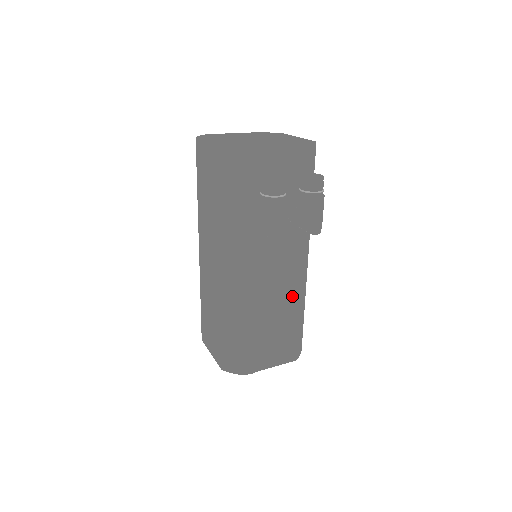
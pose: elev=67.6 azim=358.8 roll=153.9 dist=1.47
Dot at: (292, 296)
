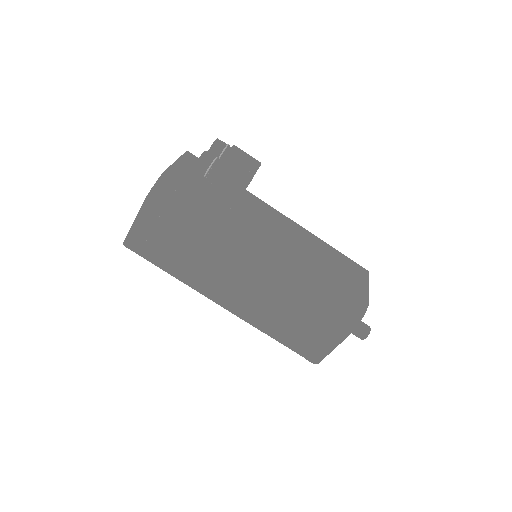
Dot at: (306, 235)
